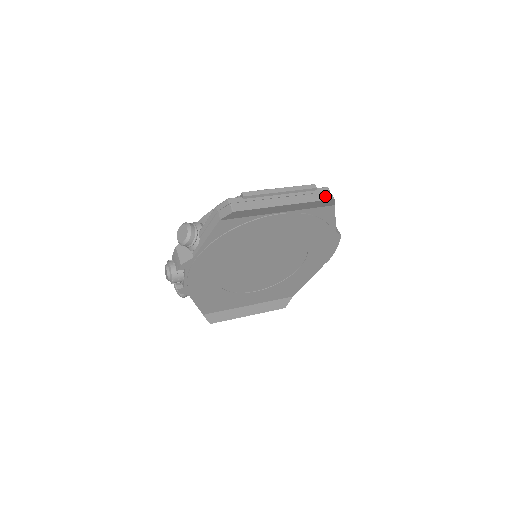
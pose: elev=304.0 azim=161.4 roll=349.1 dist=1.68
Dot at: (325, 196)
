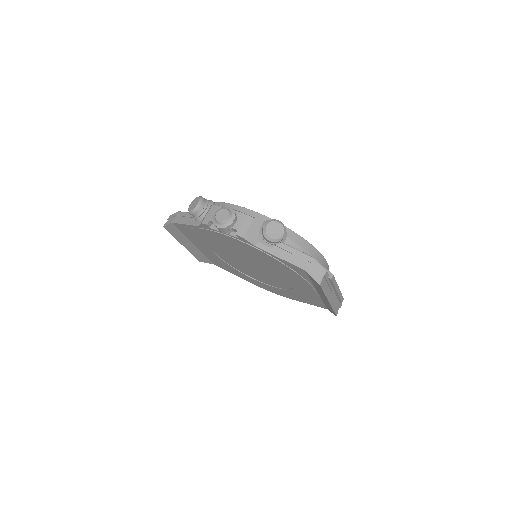
Dot at: (337, 311)
